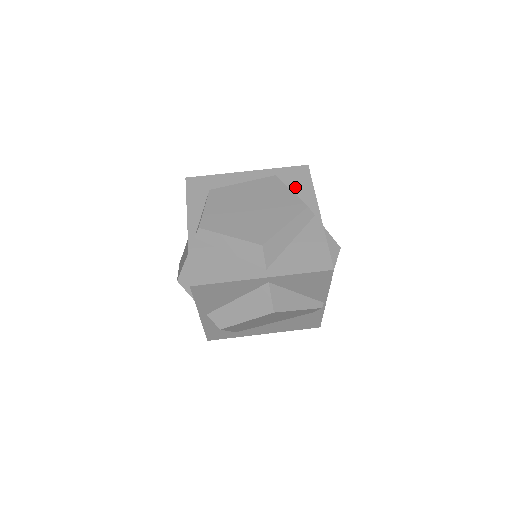
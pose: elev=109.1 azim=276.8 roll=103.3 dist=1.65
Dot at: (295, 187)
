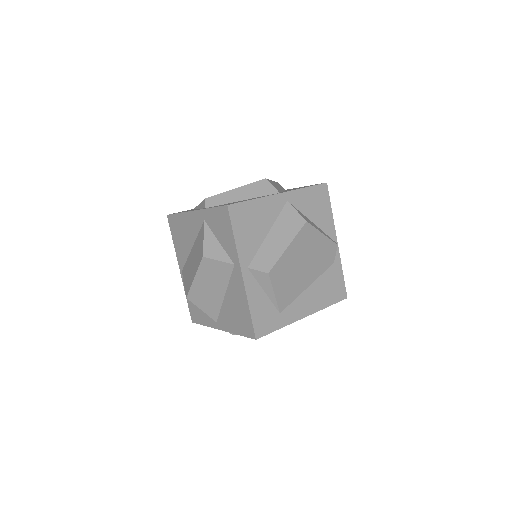
Dot at: occluded
